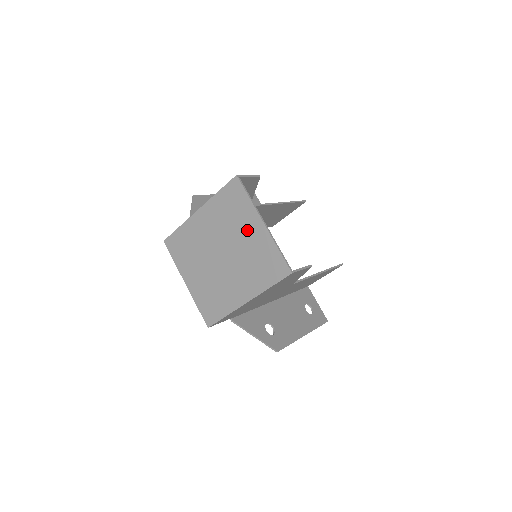
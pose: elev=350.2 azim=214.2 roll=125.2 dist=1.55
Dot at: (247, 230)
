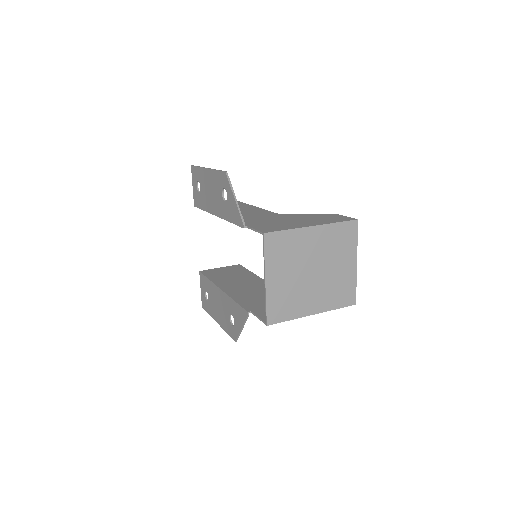
Dot at: (344, 262)
